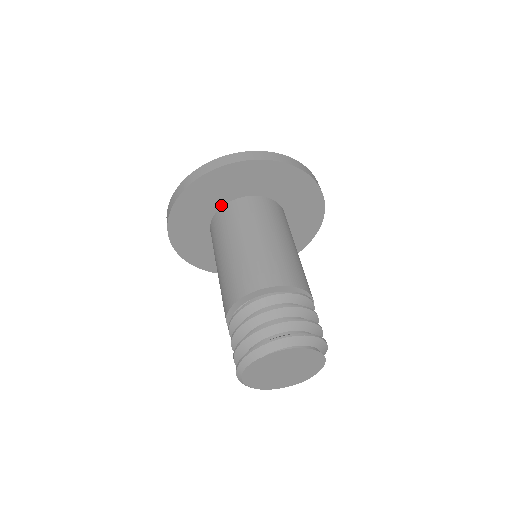
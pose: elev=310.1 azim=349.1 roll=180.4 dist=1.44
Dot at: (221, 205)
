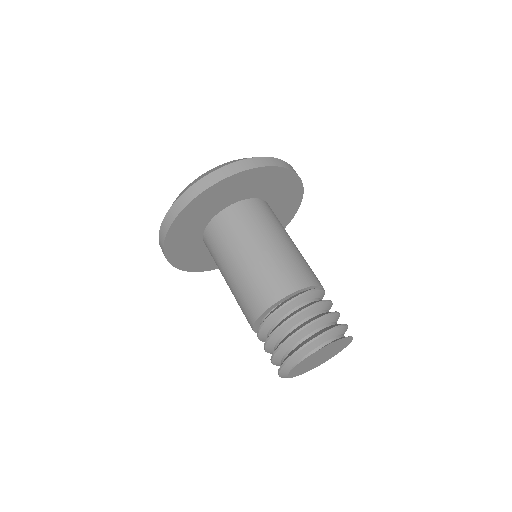
Dot at: (201, 239)
